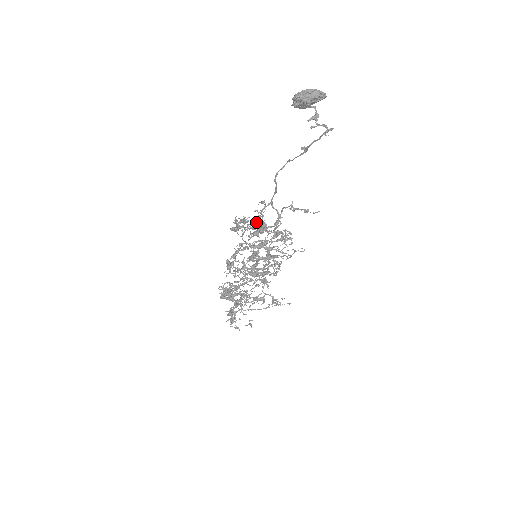
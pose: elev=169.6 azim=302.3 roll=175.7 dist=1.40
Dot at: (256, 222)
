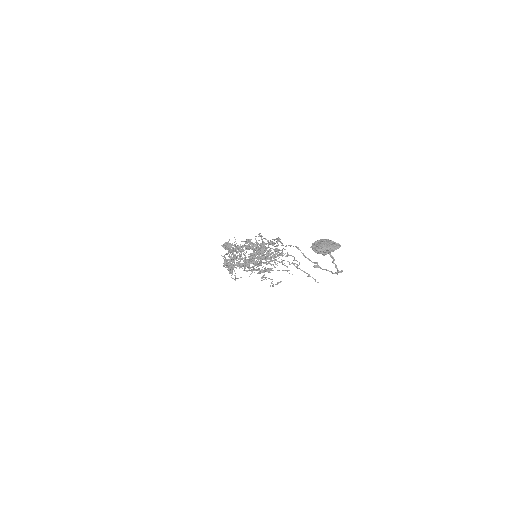
Dot at: (260, 251)
